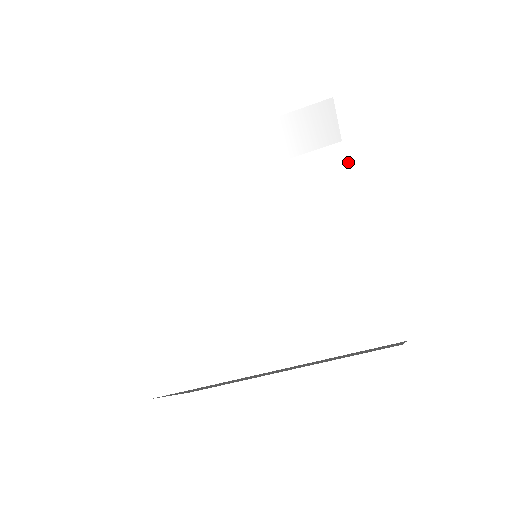
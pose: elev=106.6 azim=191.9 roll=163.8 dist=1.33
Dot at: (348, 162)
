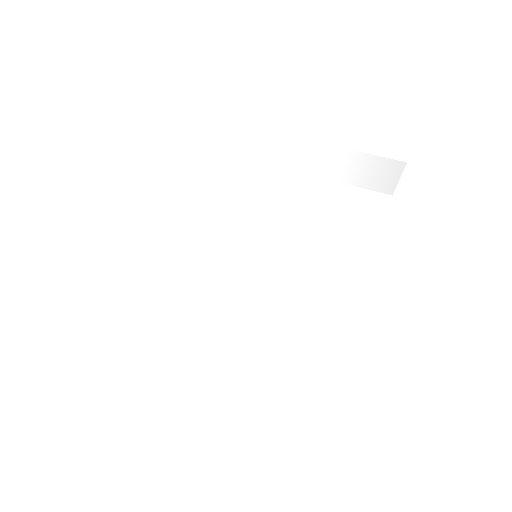
Dot at: (382, 231)
